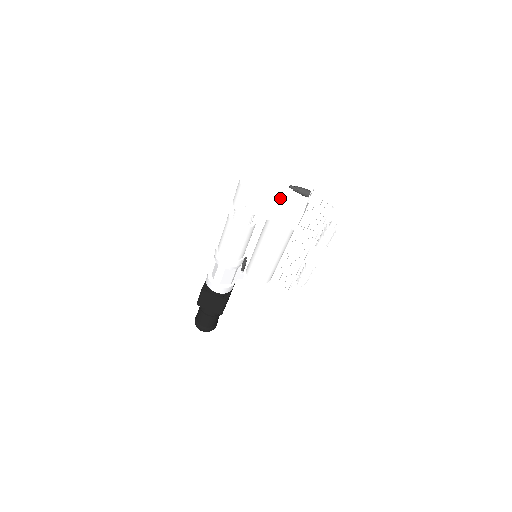
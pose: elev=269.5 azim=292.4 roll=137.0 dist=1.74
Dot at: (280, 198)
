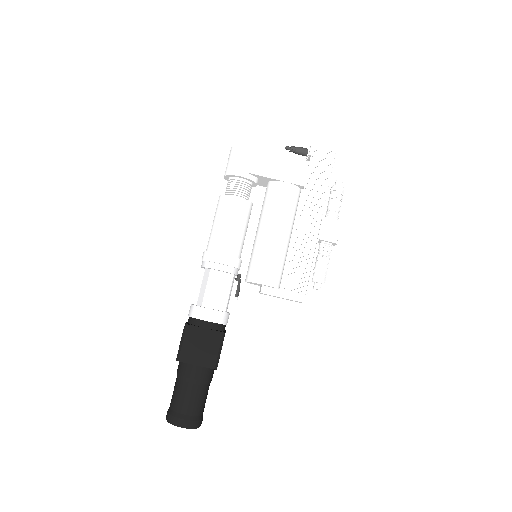
Dot at: occluded
